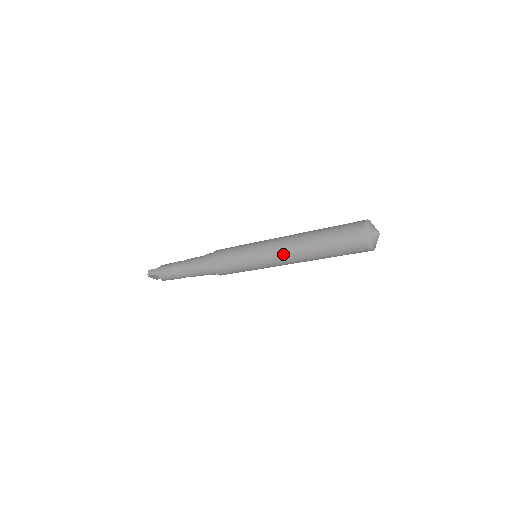
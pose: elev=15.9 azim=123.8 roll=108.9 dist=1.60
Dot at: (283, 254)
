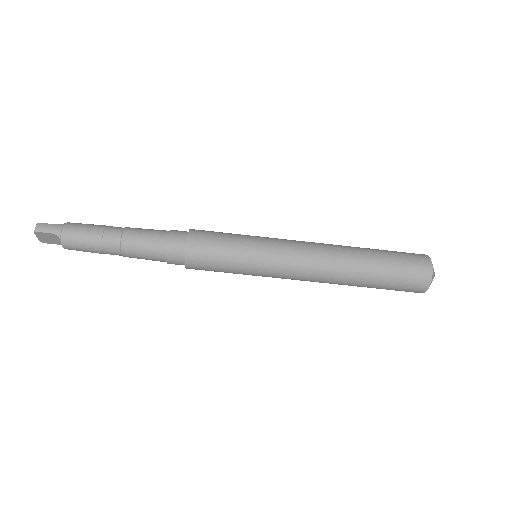
Dot at: (314, 266)
